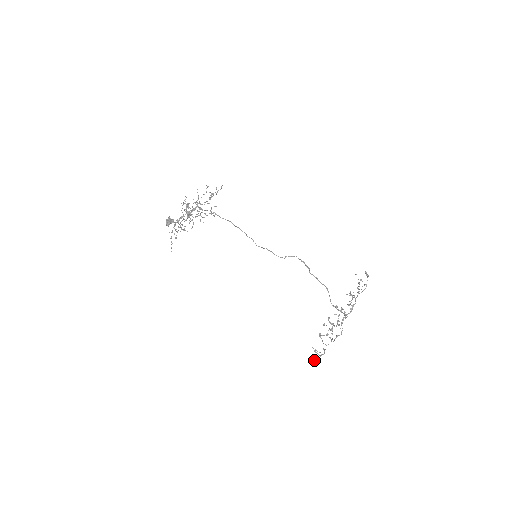
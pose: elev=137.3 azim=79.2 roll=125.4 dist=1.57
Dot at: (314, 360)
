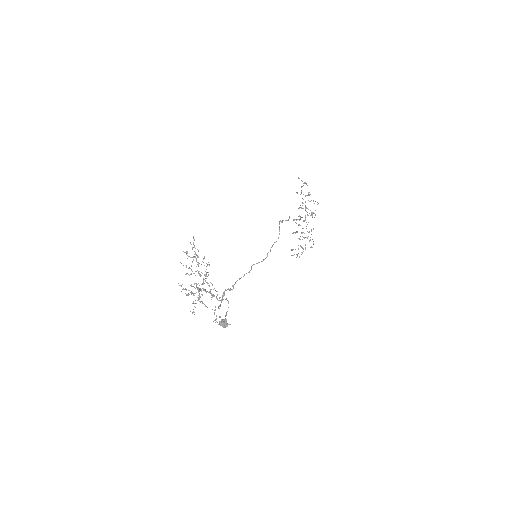
Dot at: occluded
